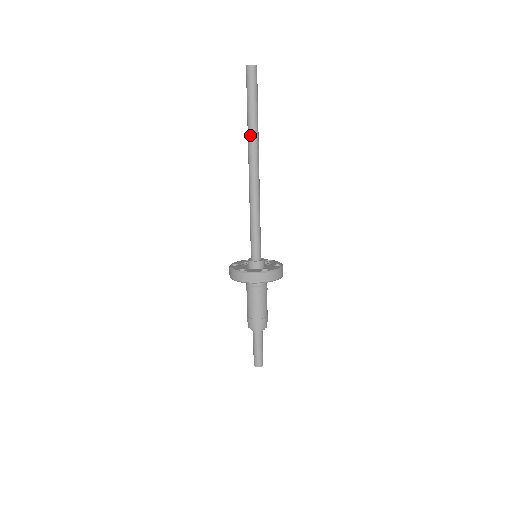
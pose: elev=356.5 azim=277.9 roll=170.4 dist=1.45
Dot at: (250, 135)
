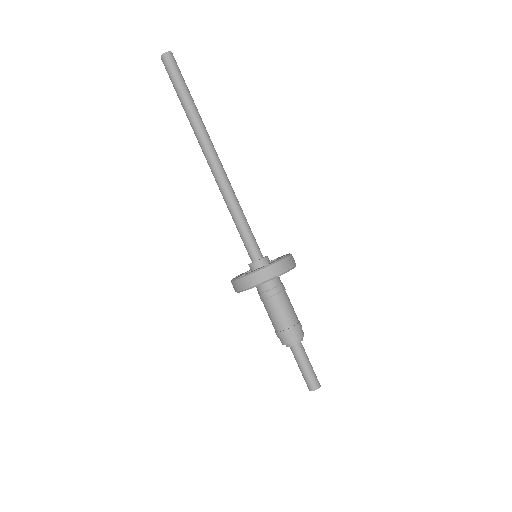
Dot at: (198, 122)
